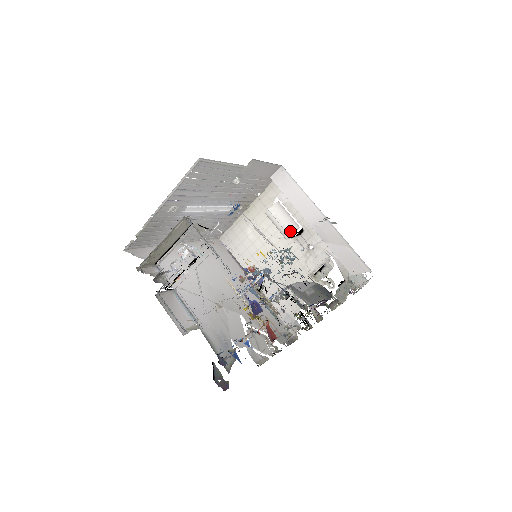
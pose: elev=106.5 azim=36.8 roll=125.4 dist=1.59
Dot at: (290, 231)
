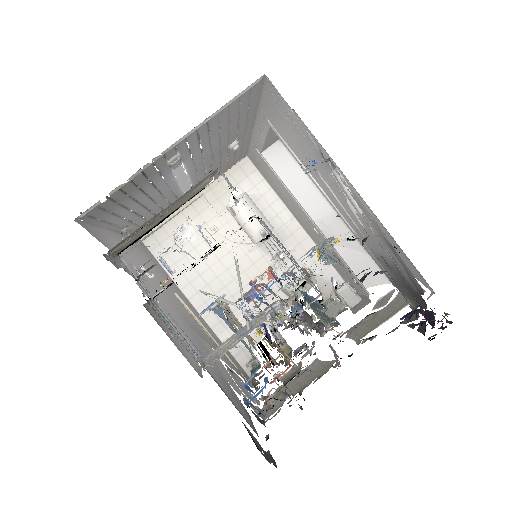
Dot at: (264, 232)
